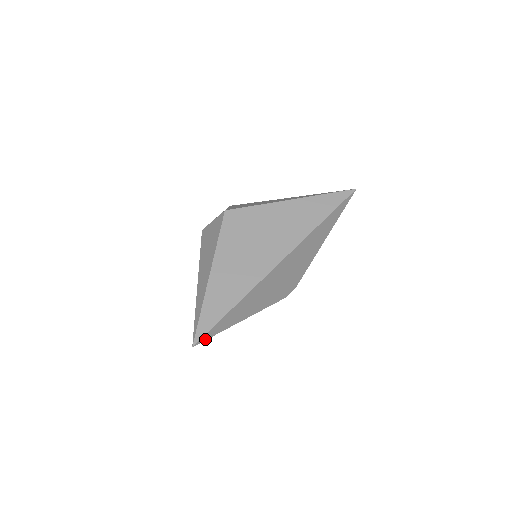
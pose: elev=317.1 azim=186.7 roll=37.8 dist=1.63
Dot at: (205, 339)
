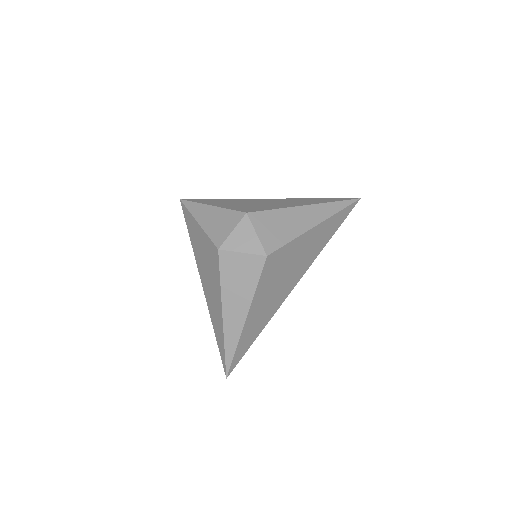
Dot at: occluded
